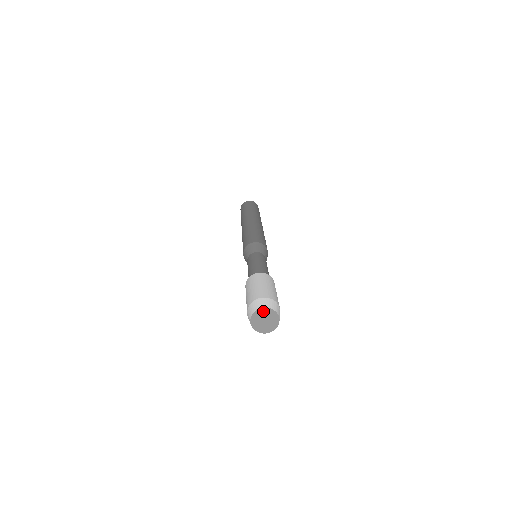
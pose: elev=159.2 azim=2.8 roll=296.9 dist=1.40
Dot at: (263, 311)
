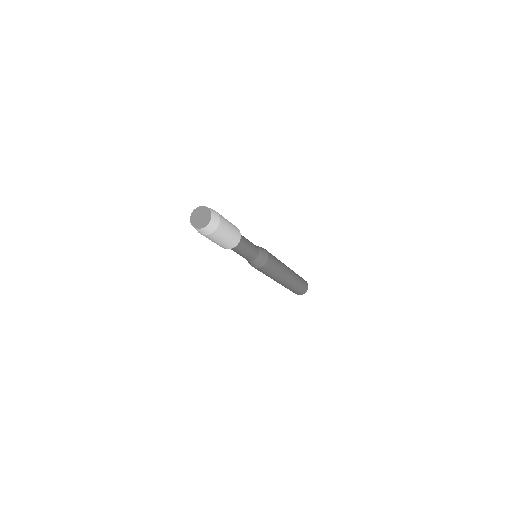
Dot at: (201, 209)
